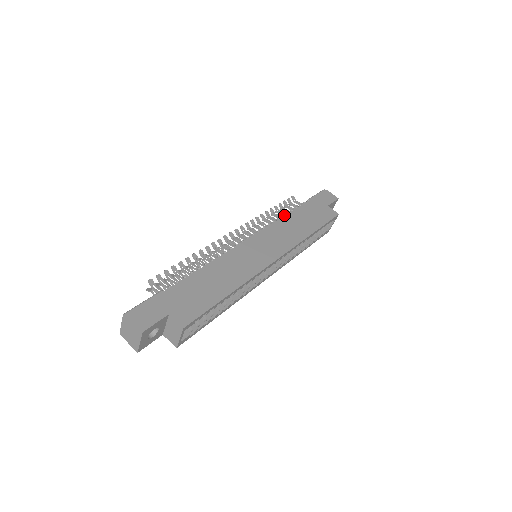
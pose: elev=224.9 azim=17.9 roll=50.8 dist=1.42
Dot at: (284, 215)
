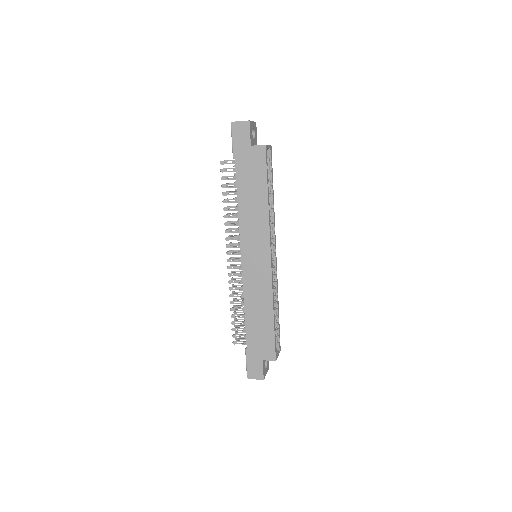
Dot at: occluded
